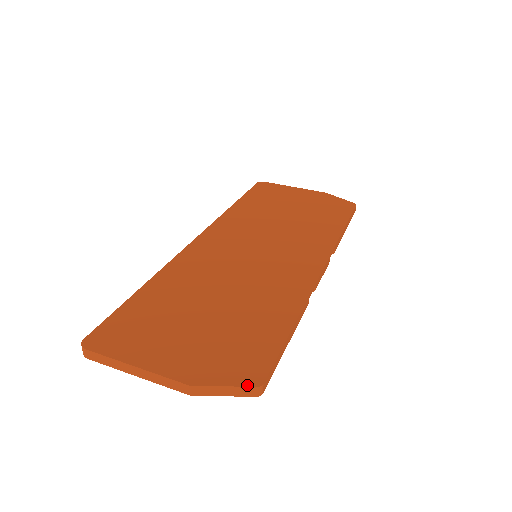
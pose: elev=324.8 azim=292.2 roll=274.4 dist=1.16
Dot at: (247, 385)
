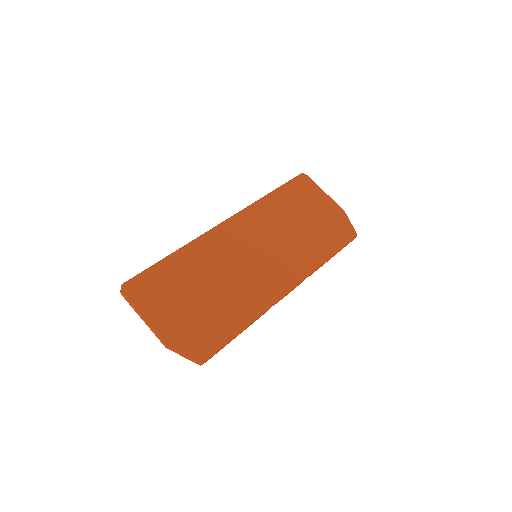
Dot at: (196, 359)
